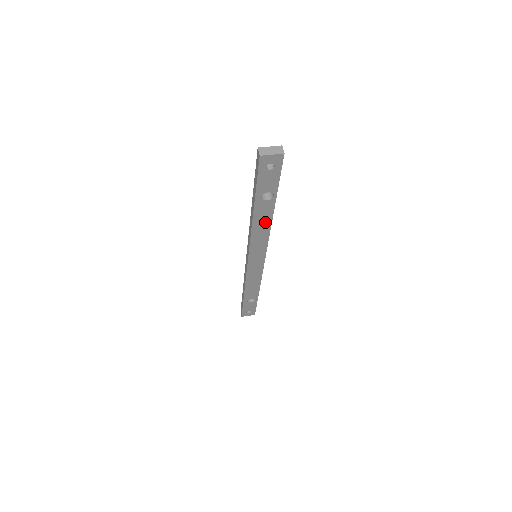
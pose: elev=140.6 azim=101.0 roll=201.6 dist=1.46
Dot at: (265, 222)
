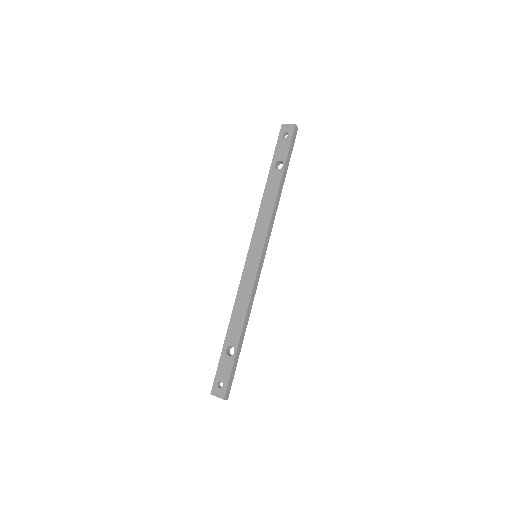
Dot at: (272, 198)
